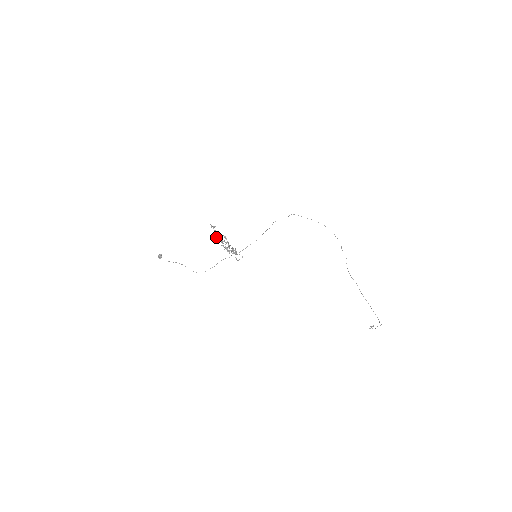
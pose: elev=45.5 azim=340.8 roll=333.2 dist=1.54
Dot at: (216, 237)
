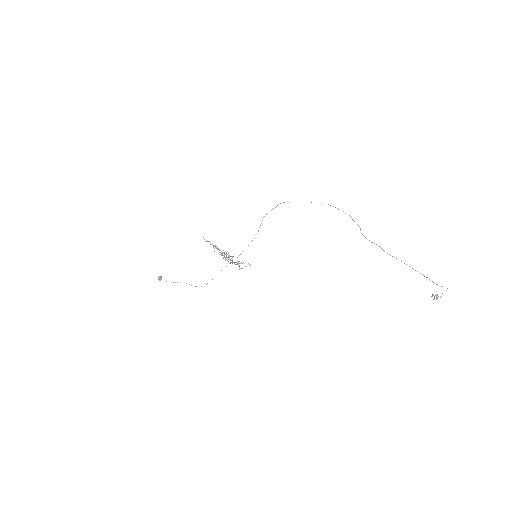
Dot at: occluded
